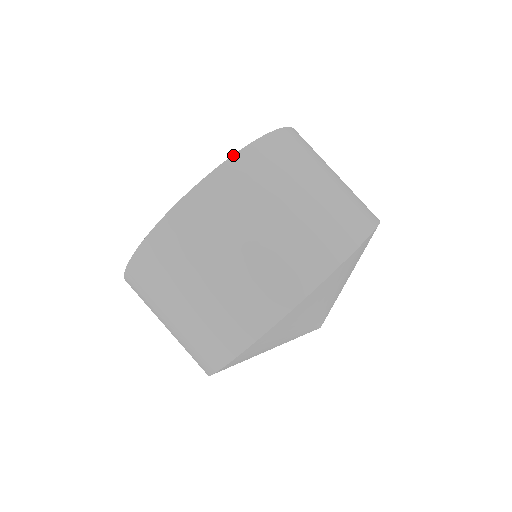
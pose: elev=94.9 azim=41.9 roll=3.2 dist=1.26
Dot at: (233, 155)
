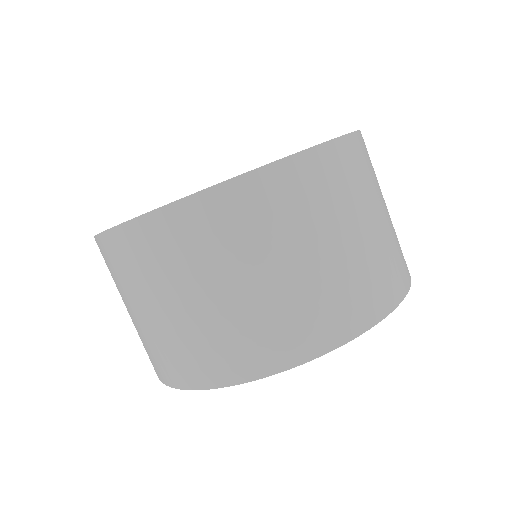
Dot at: (188, 196)
